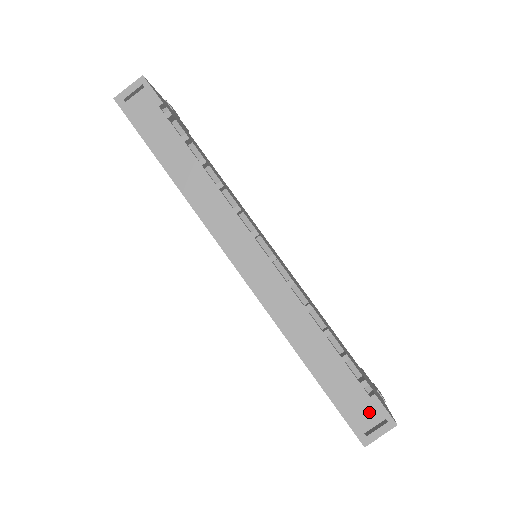
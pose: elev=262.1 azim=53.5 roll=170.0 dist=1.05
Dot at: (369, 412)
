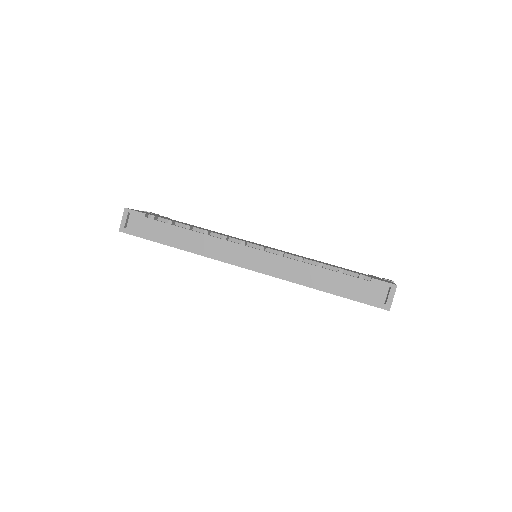
Dot at: (377, 290)
